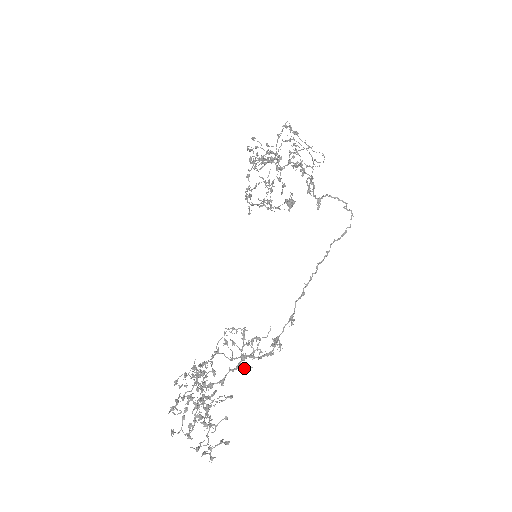
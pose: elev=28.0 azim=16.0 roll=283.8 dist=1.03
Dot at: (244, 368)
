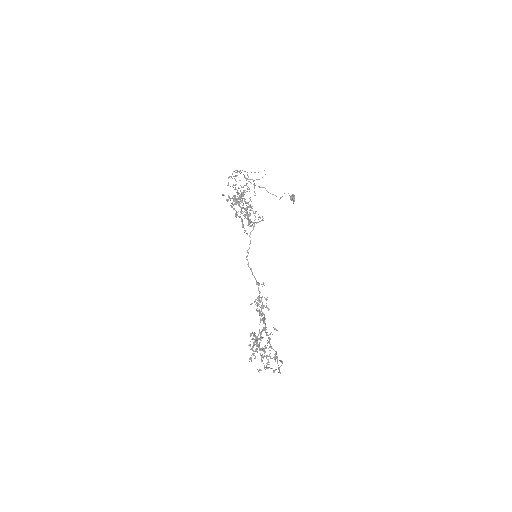
Dot at: (262, 320)
